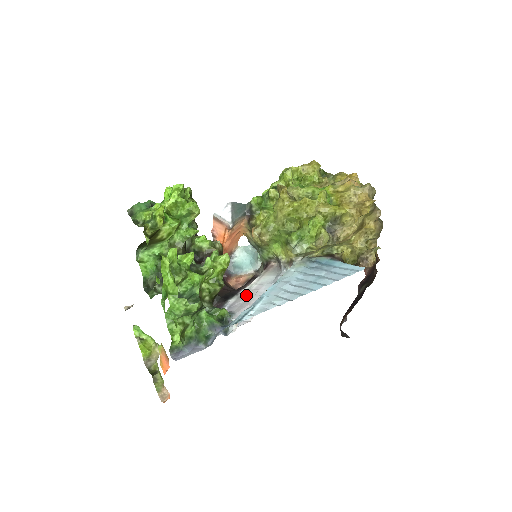
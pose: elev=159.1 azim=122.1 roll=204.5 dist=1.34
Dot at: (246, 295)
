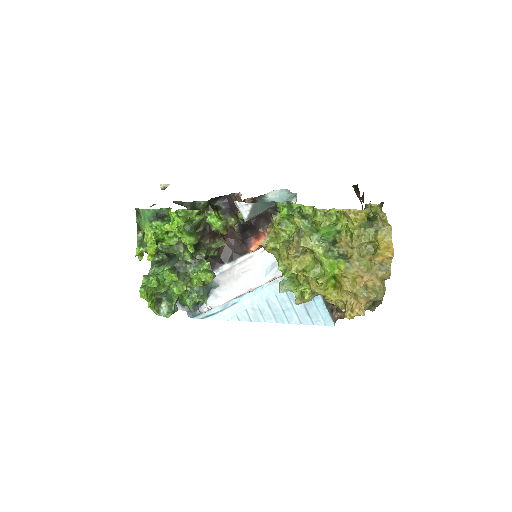
Dot at: (240, 267)
